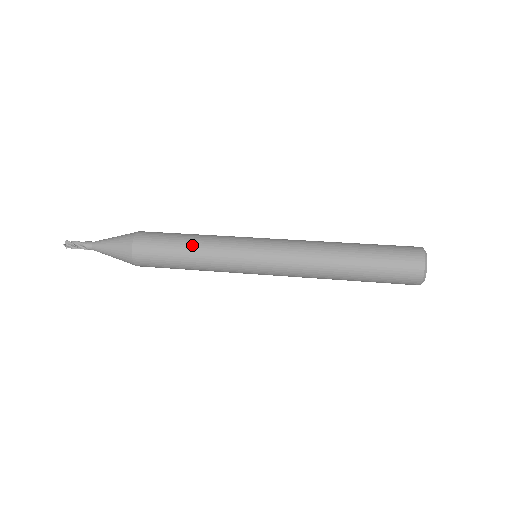
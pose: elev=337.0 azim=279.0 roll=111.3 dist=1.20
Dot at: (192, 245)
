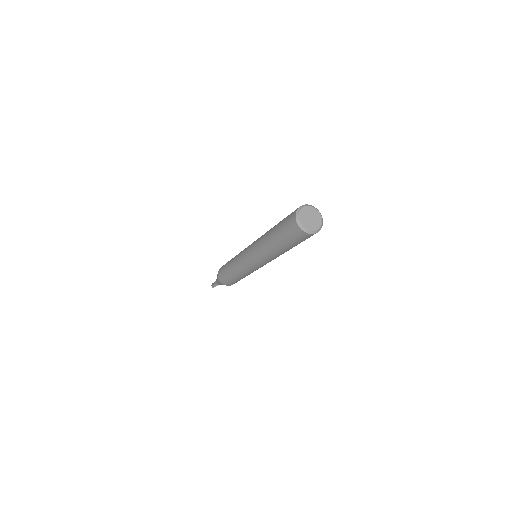
Dot at: occluded
